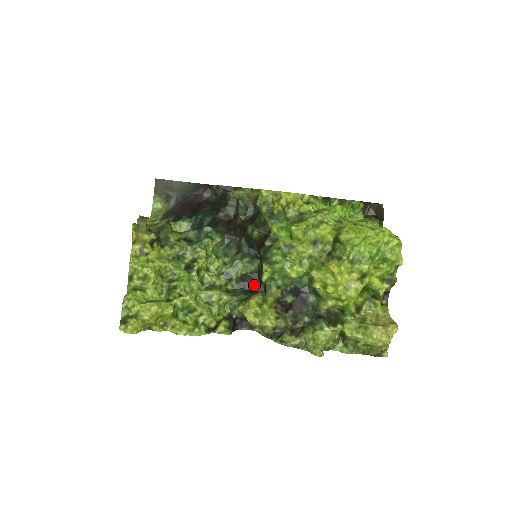
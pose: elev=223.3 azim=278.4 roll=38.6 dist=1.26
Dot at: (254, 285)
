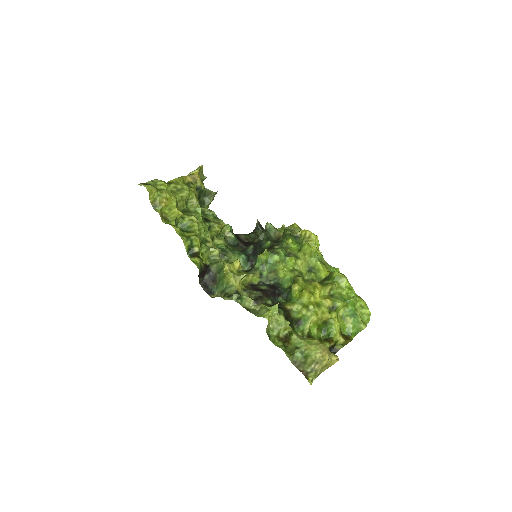
Dot at: occluded
